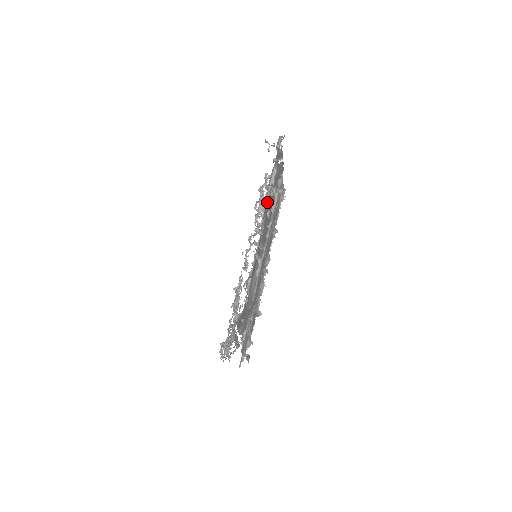
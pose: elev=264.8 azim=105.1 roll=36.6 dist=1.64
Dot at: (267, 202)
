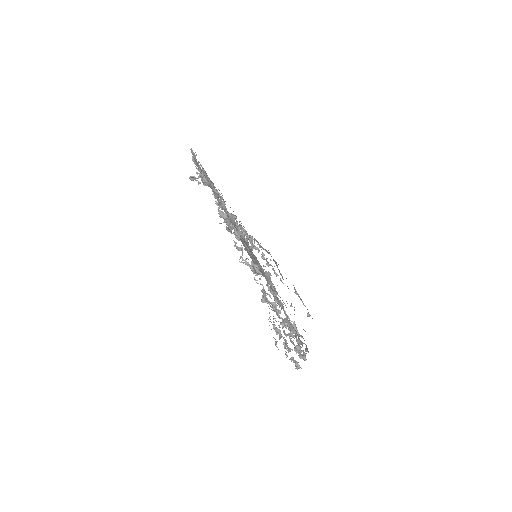
Dot at: occluded
